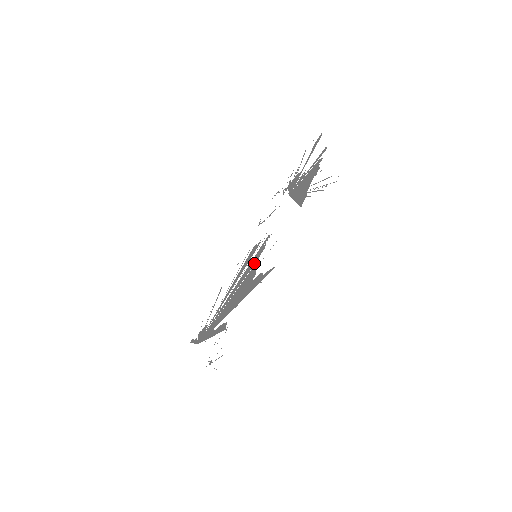
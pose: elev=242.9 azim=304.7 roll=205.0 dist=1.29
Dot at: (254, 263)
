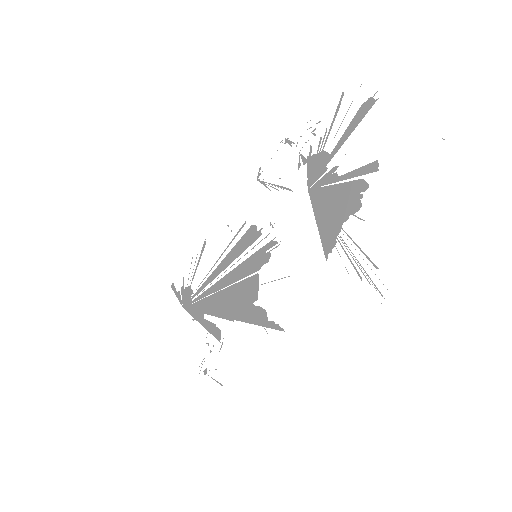
Dot at: (254, 270)
